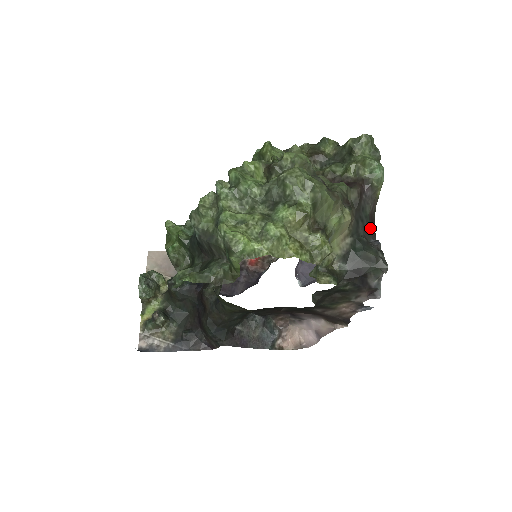
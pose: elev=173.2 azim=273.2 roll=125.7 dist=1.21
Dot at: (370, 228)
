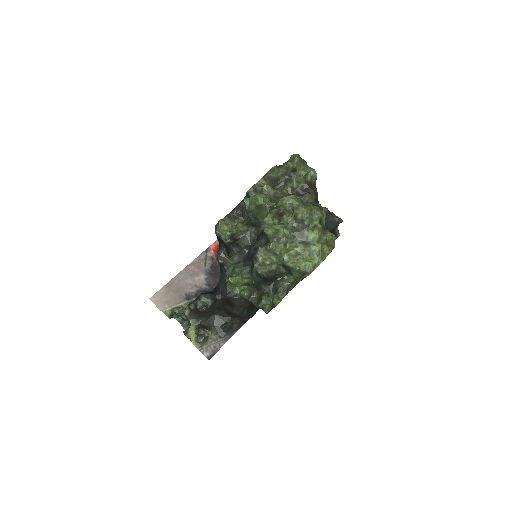
Dot at: occluded
